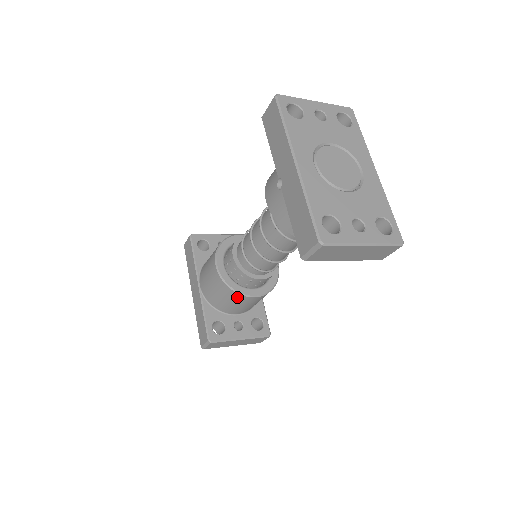
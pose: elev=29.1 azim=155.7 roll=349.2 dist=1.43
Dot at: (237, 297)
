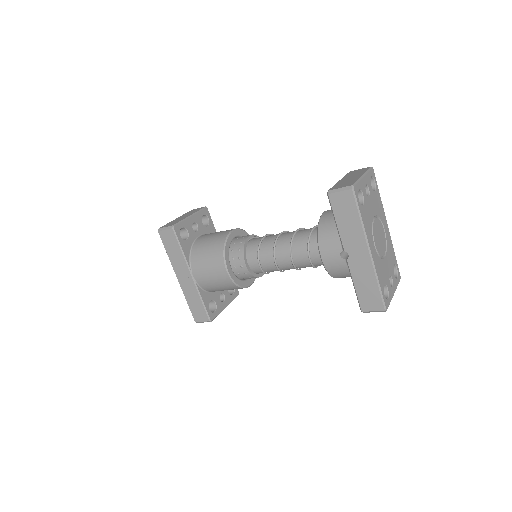
Dot at: occluded
